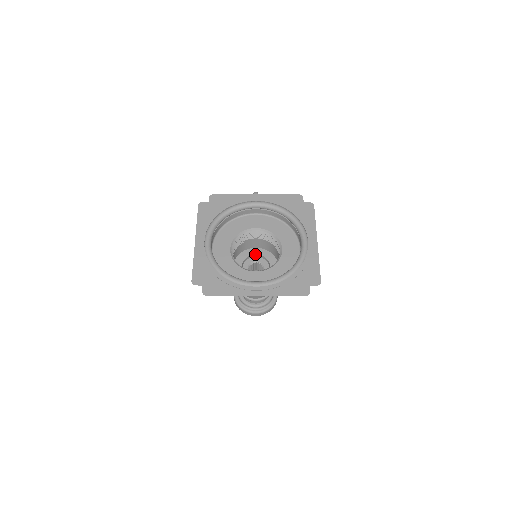
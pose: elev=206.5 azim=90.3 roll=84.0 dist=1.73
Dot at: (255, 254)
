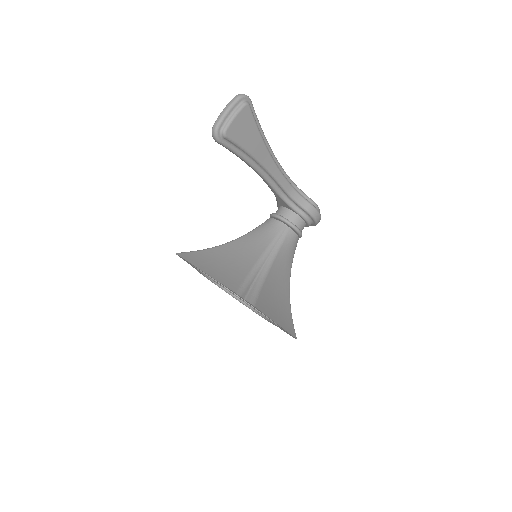
Dot at: occluded
